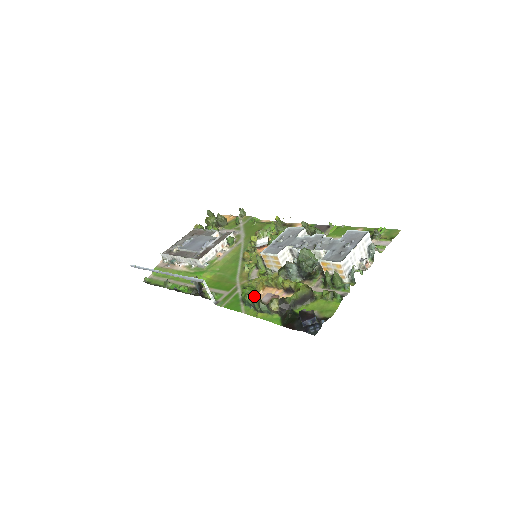
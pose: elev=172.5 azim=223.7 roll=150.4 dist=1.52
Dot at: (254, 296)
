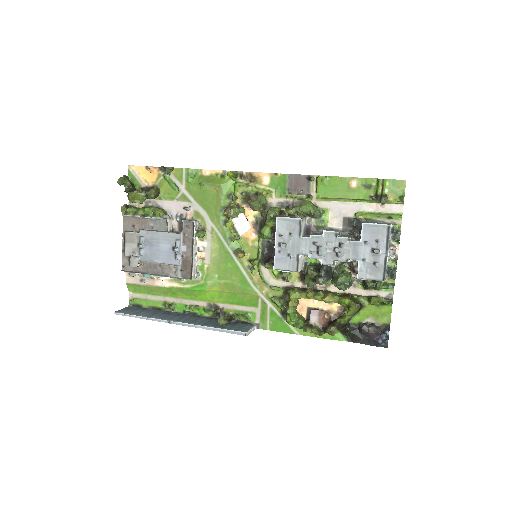
Dot at: (308, 329)
